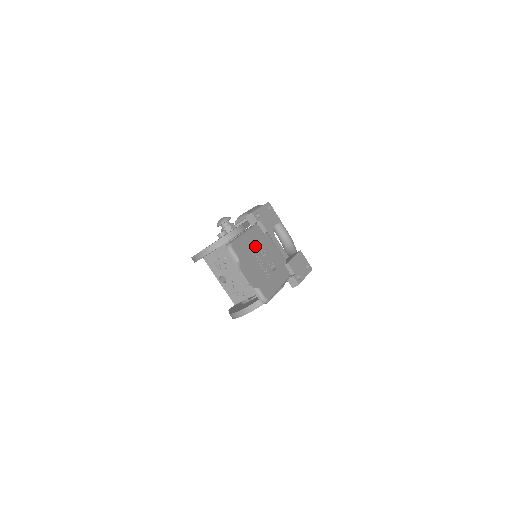
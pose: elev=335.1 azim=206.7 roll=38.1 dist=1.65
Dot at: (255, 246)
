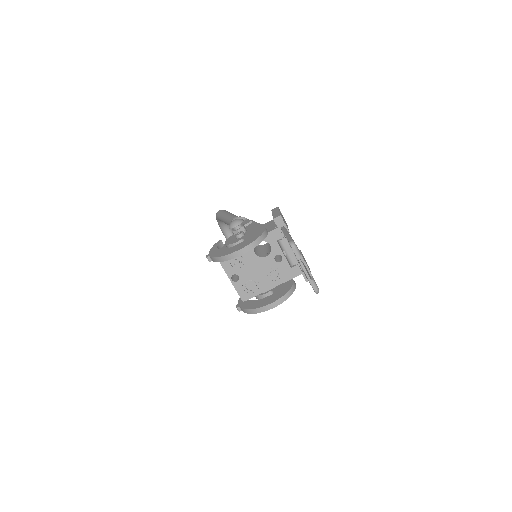
Dot at: occluded
